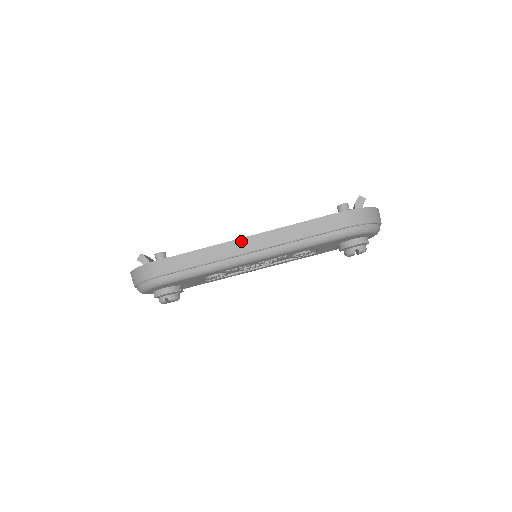
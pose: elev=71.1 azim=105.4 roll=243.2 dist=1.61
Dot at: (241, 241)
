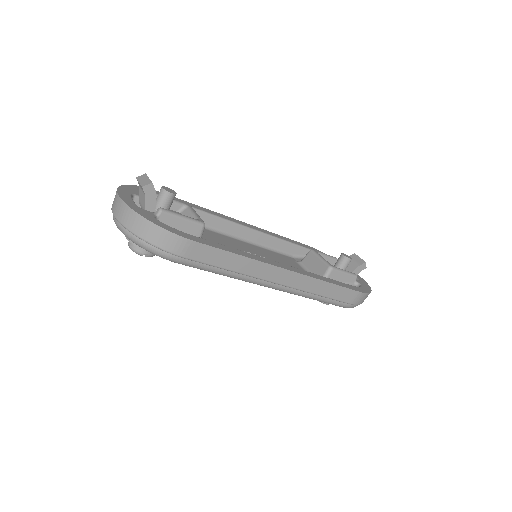
Dot at: (281, 271)
